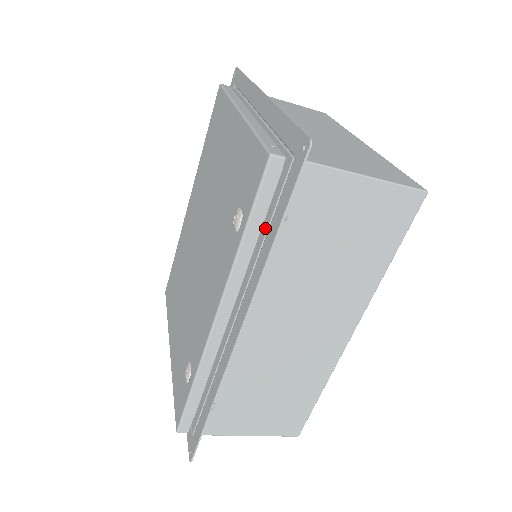
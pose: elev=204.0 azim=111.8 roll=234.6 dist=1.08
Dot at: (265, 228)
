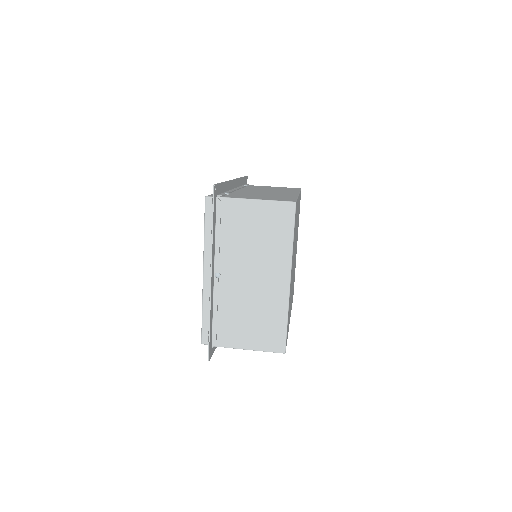
Dot at: occluded
